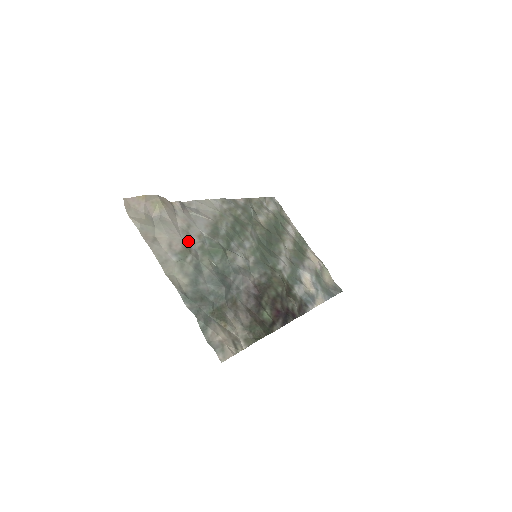
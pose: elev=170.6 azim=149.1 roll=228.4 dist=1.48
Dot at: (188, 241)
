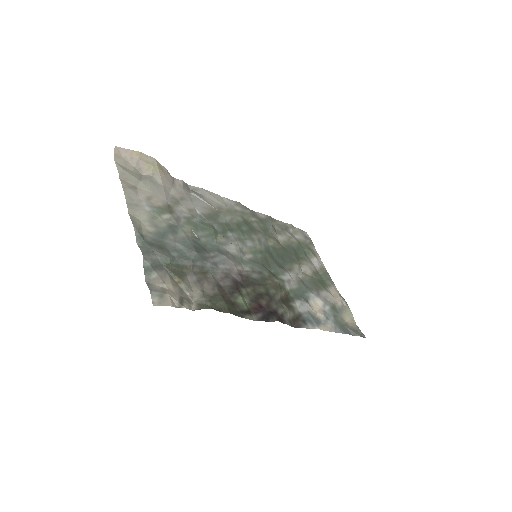
Dot at: (174, 206)
